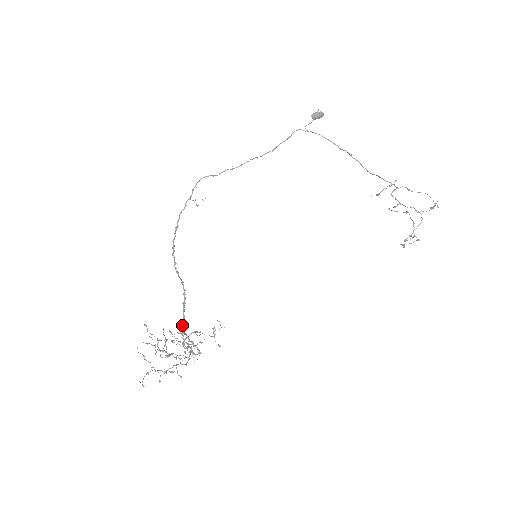
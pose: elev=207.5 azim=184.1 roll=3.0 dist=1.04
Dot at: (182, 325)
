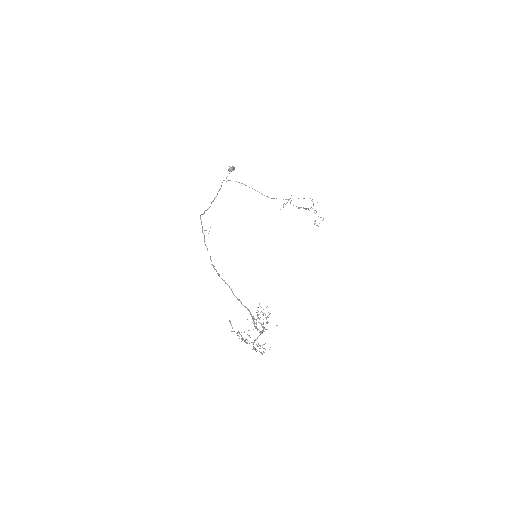
Dot at: occluded
